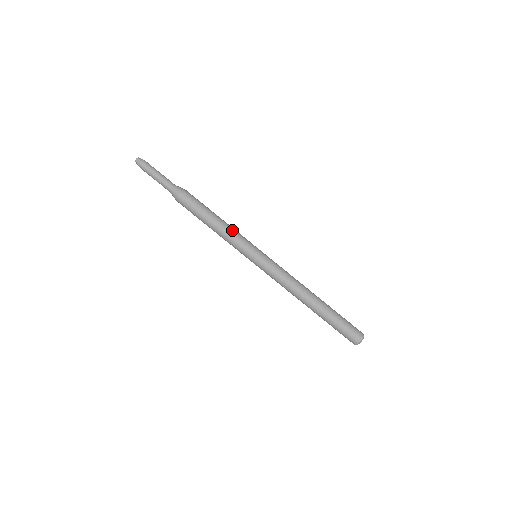
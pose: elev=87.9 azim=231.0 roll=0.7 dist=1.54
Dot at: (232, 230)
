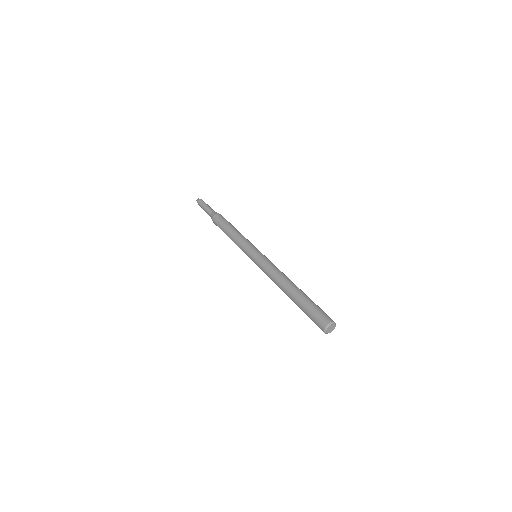
Dot at: (241, 237)
